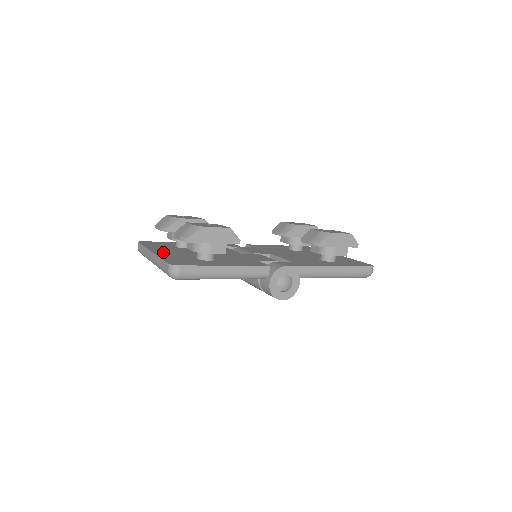
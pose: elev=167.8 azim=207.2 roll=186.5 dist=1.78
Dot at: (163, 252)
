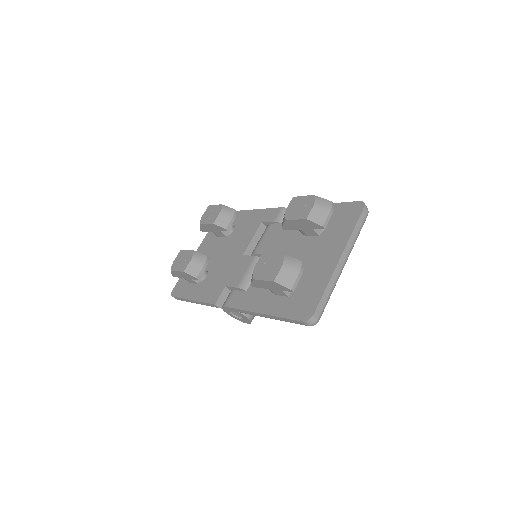
Dot at: occluded
